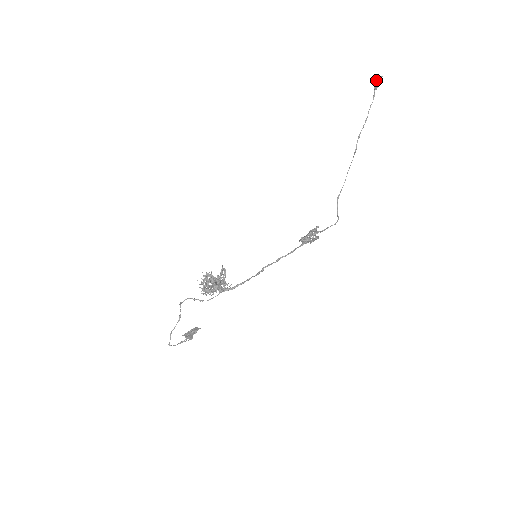
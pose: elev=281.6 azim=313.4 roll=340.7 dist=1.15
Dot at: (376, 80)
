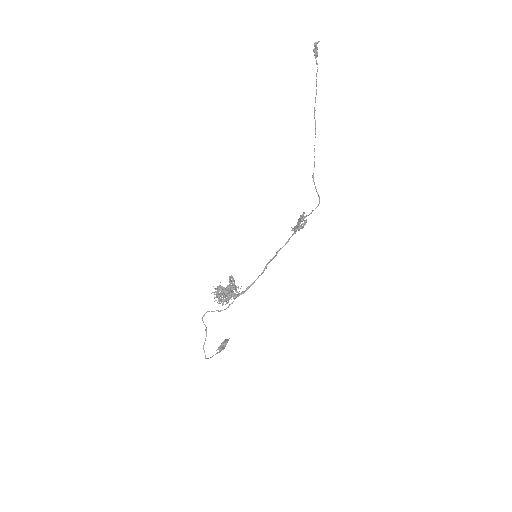
Dot at: occluded
